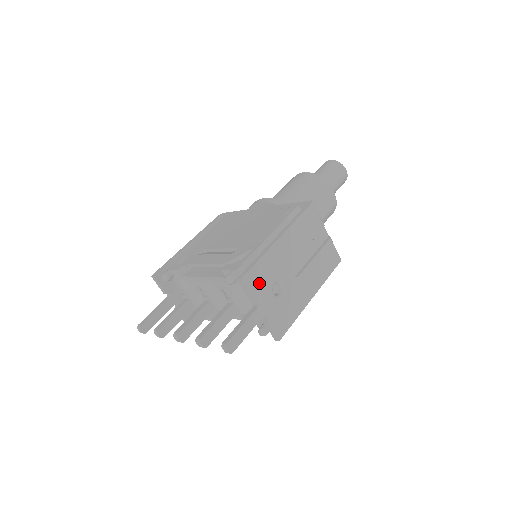
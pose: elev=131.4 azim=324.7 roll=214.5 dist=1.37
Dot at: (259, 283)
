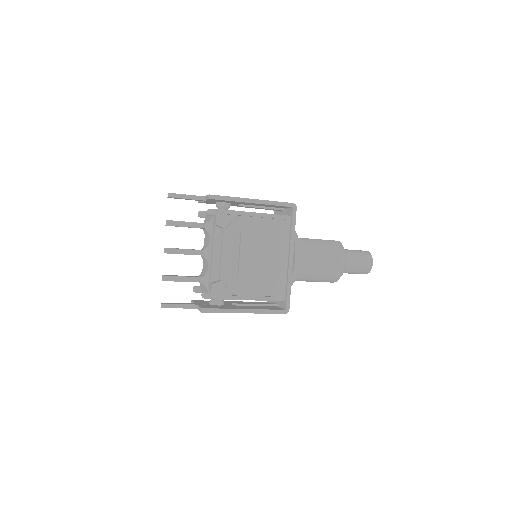
Dot at: occluded
